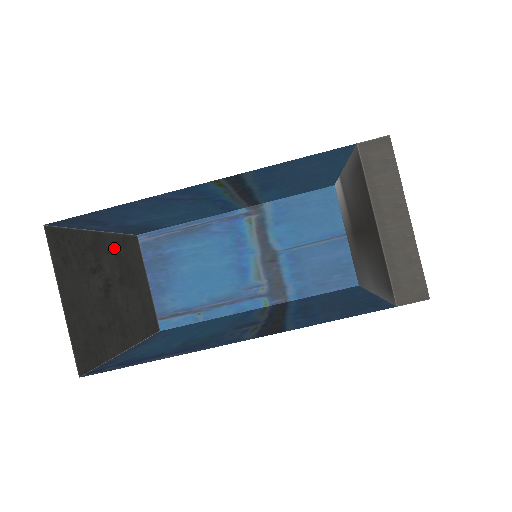
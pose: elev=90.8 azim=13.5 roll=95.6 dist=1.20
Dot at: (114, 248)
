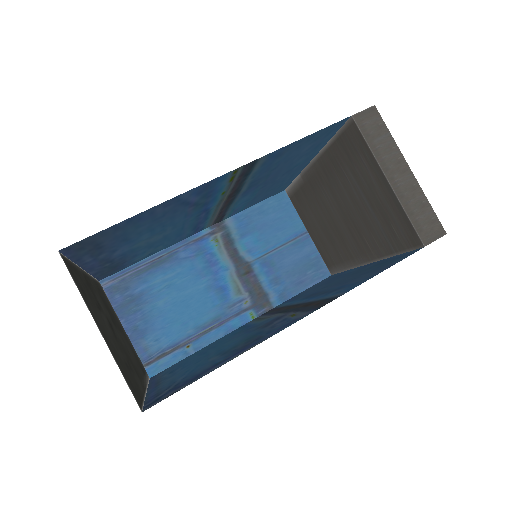
Dot at: (96, 289)
